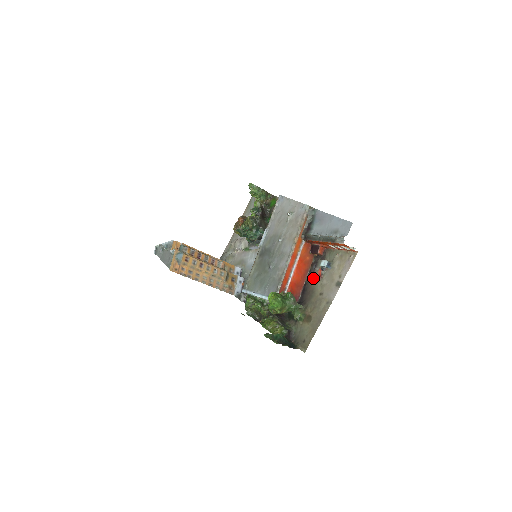
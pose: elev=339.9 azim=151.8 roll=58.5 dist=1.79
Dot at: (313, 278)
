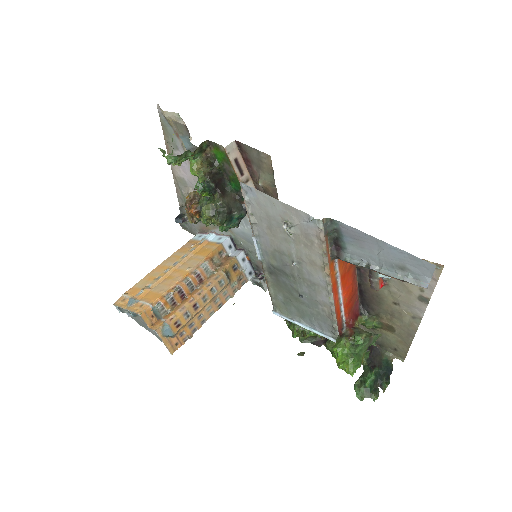
Dot at: occluded
